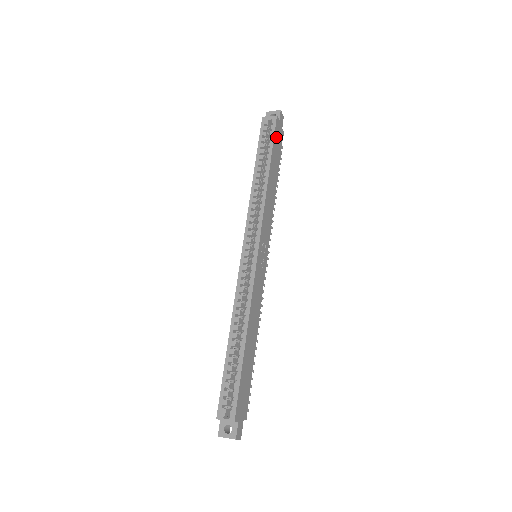
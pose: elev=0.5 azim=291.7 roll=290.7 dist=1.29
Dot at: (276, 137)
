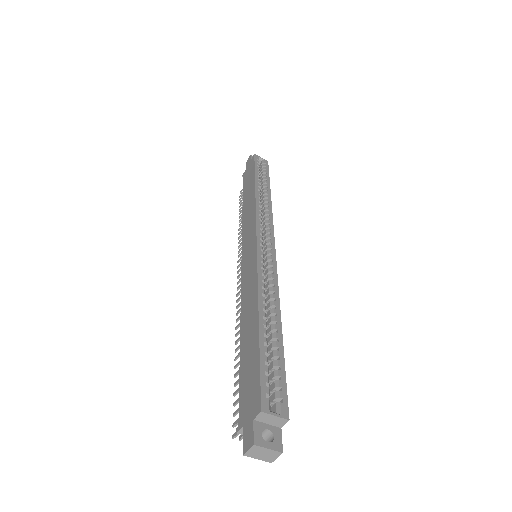
Dot at: occluded
